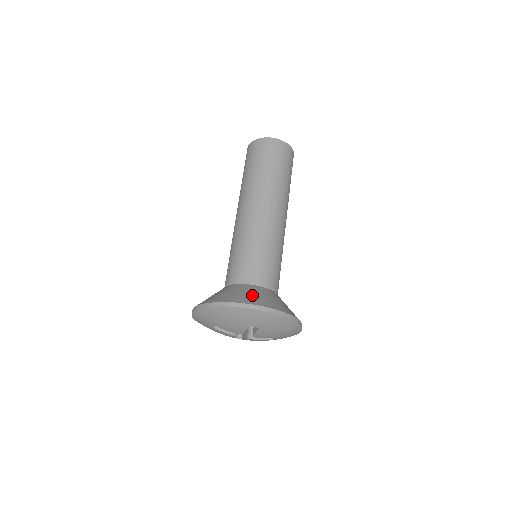
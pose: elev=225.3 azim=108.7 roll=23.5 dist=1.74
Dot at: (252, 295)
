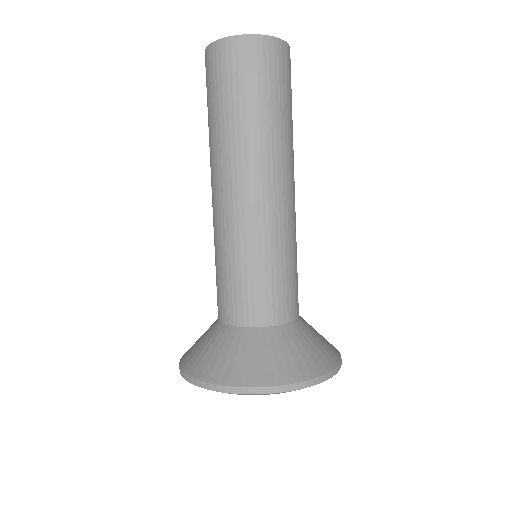
Dot at: (244, 359)
